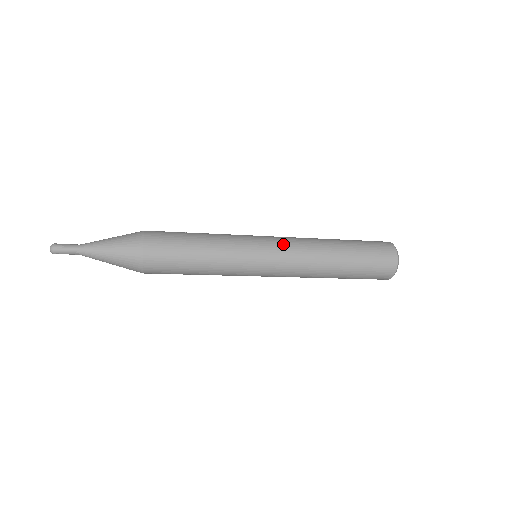
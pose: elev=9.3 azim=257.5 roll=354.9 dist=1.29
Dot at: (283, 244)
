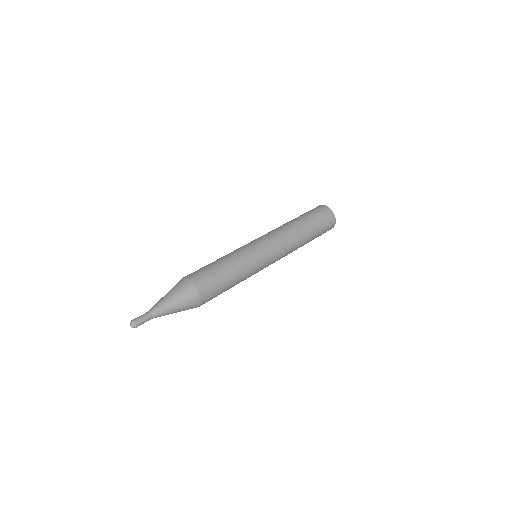
Dot at: (278, 251)
